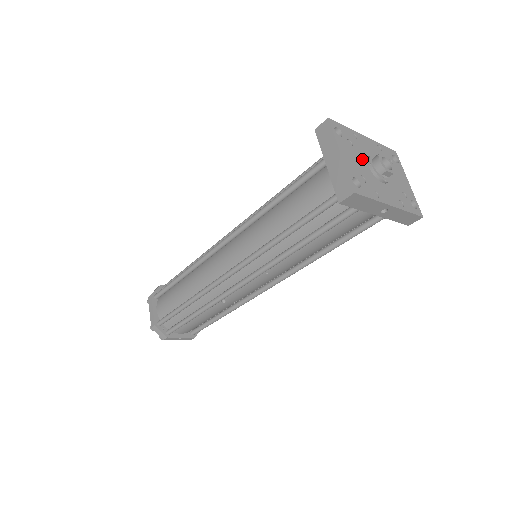
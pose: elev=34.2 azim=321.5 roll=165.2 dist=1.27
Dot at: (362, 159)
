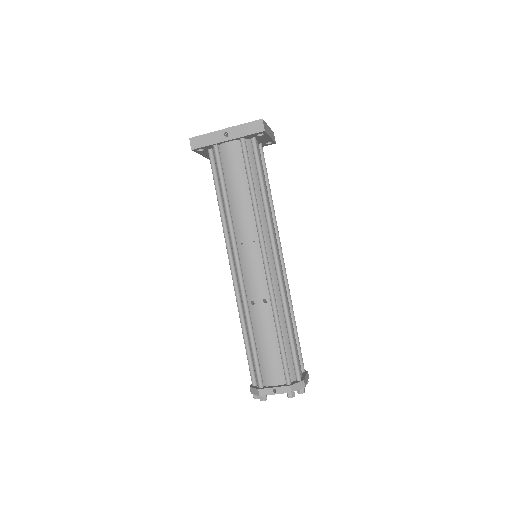
Dot at: occluded
